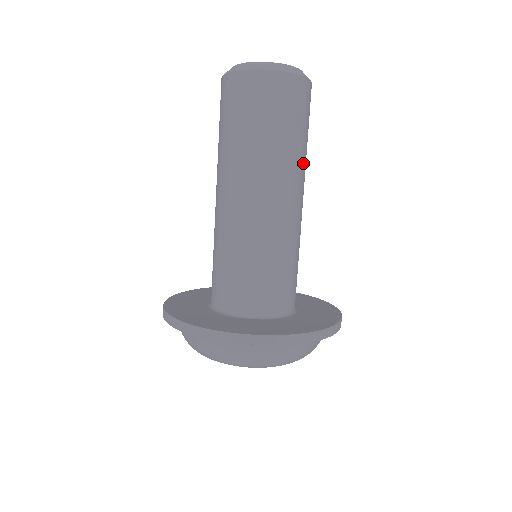
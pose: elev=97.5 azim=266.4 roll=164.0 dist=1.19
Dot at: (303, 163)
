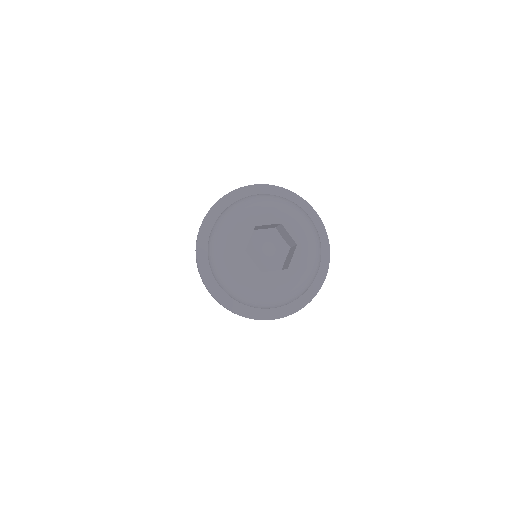
Dot at: occluded
